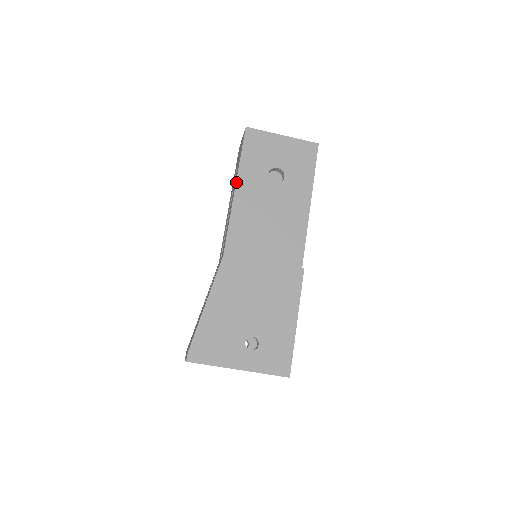
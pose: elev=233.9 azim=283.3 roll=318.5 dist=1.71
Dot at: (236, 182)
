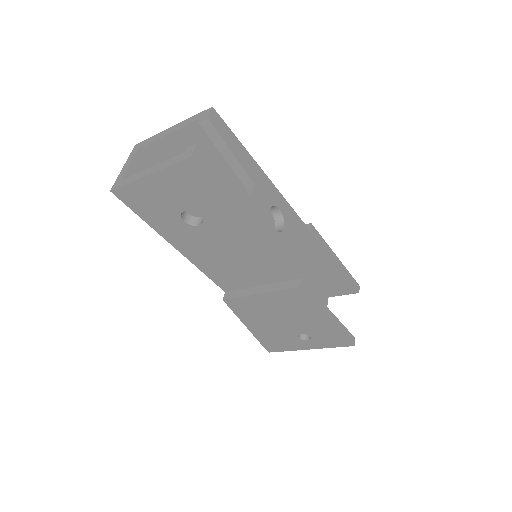
Dot at: occluded
